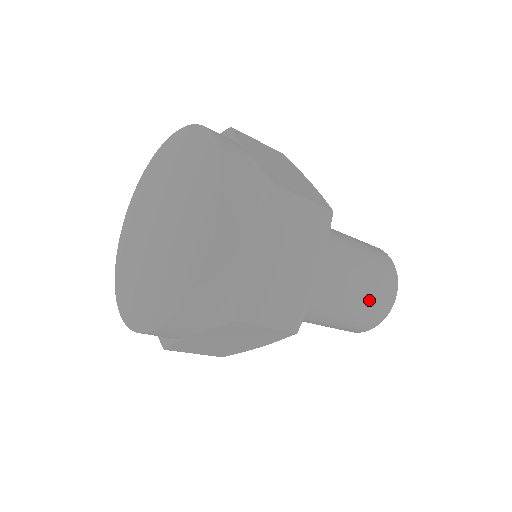
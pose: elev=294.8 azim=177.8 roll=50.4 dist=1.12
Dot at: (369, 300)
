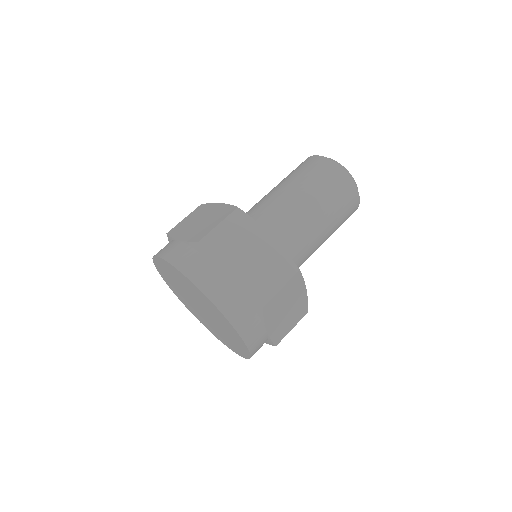
Dot at: (330, 194)
